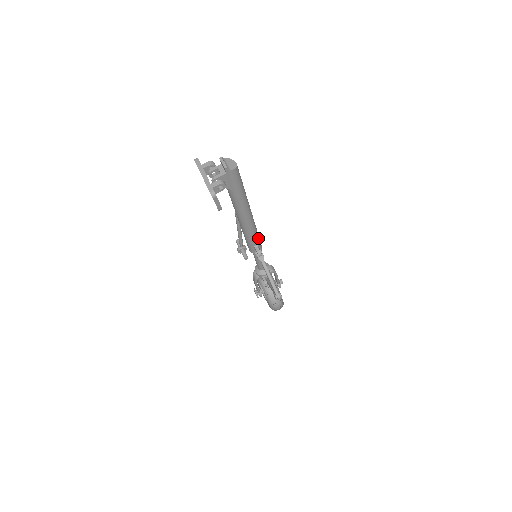
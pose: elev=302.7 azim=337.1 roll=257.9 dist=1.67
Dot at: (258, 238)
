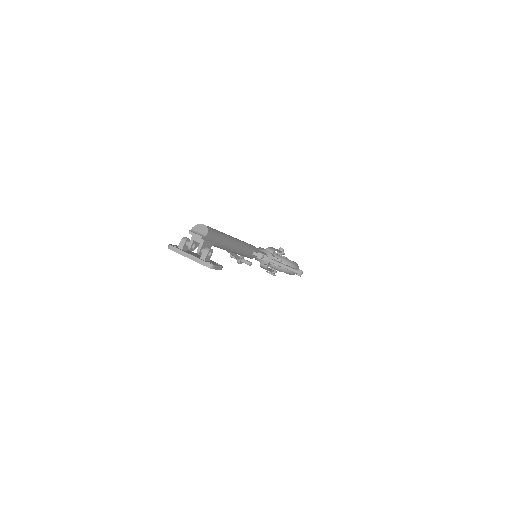
Dot at: (251, 247)
